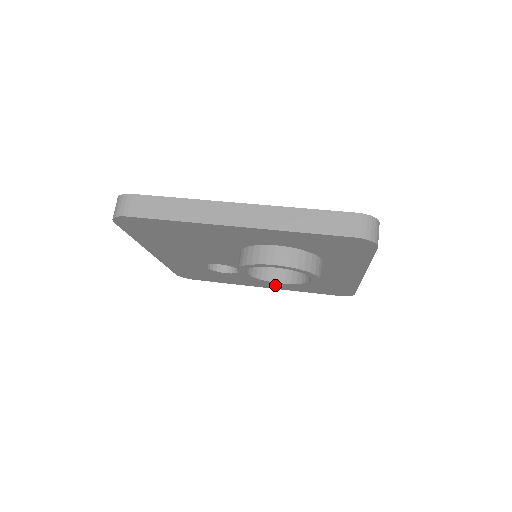
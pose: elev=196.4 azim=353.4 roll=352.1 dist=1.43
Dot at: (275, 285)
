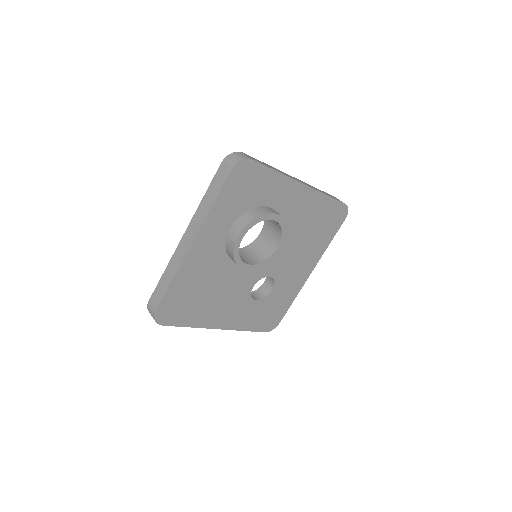
Dot at: (308, 262)
